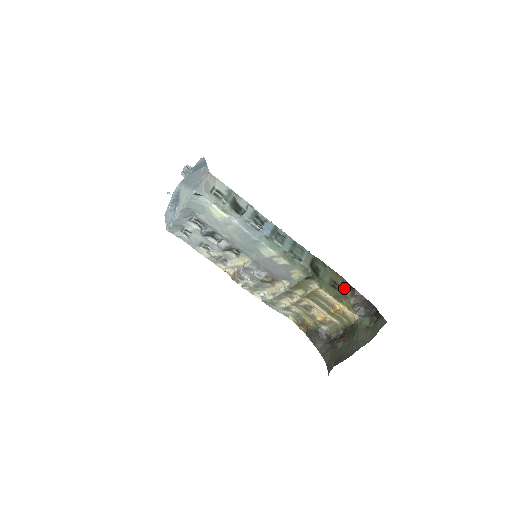
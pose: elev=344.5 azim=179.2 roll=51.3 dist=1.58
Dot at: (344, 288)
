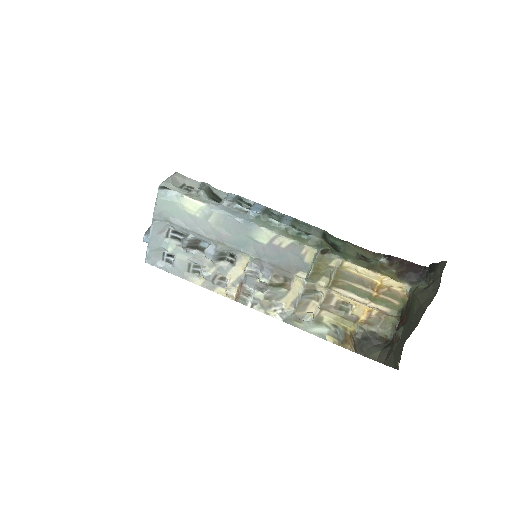
Dot at: (378, 260)
